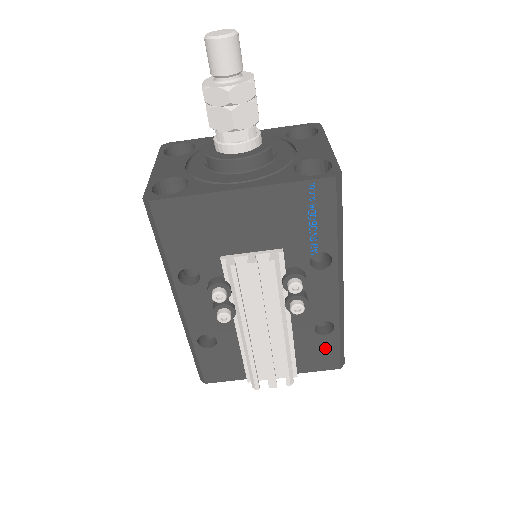
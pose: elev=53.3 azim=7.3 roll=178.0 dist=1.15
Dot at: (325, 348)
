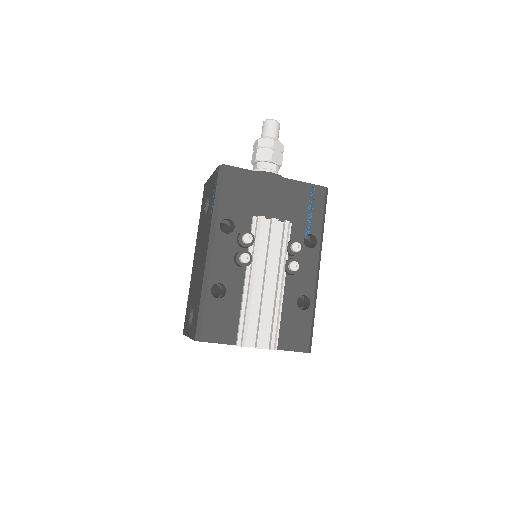
Dot at: (301, 325)
